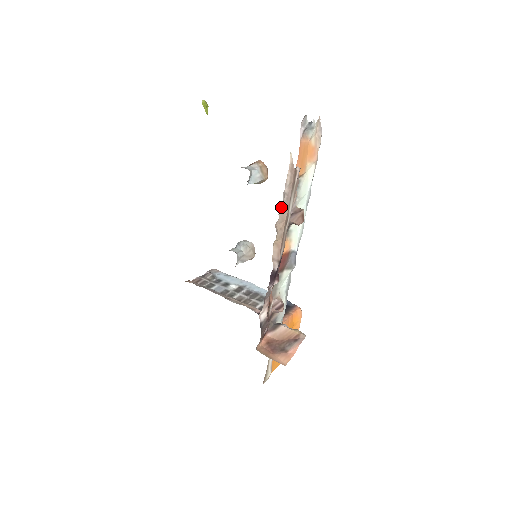
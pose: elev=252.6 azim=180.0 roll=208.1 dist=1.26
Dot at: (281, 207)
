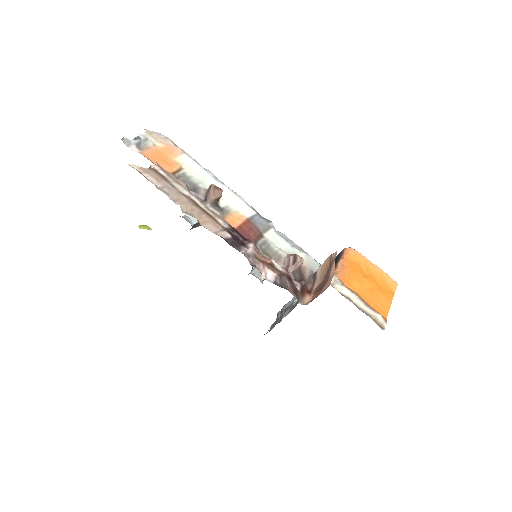
Dot at: (170, 198)
